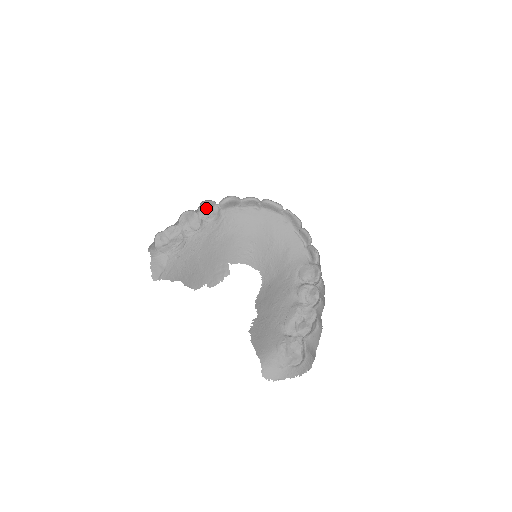
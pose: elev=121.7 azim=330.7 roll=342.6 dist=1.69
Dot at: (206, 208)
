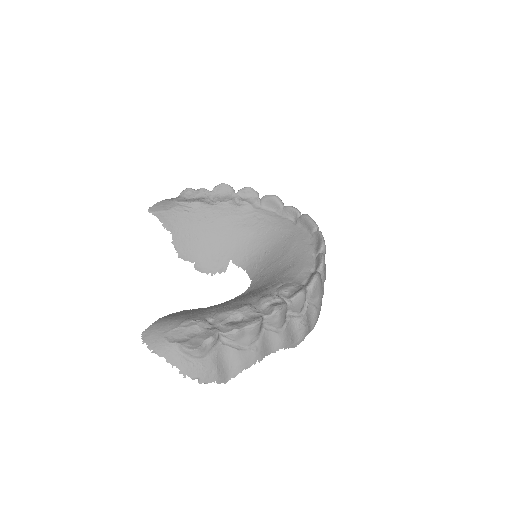
Dot at: (246, 193)
